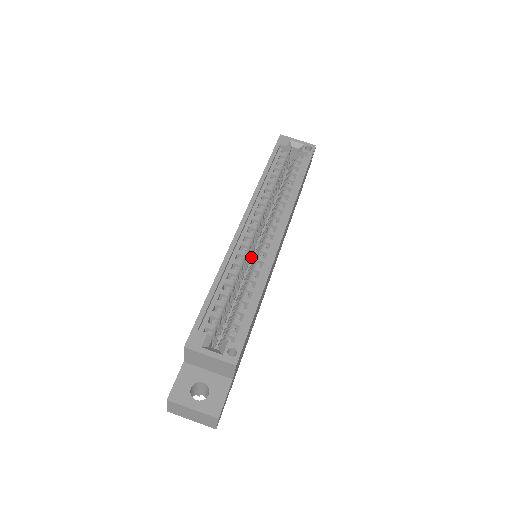
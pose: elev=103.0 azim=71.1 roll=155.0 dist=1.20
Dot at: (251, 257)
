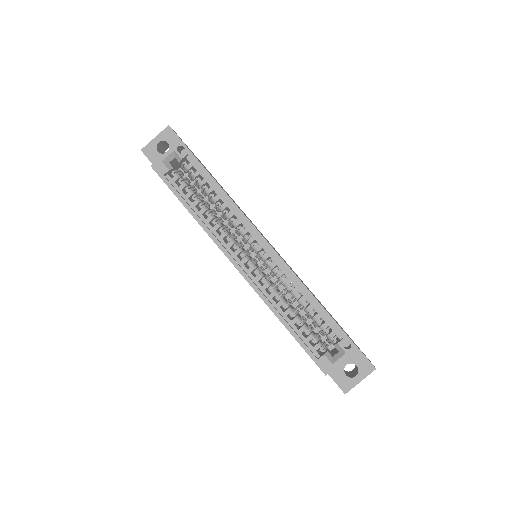
Dot at: (259, 265)
